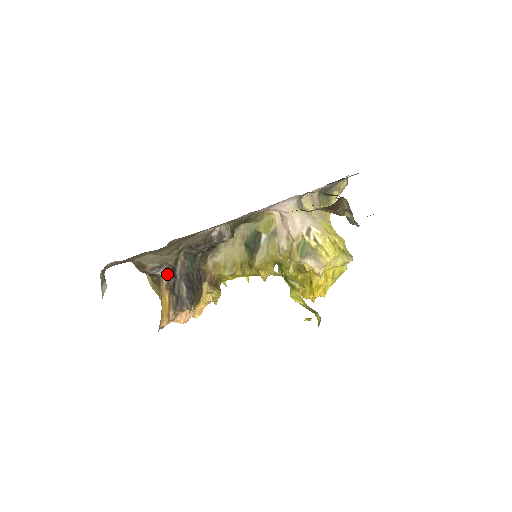
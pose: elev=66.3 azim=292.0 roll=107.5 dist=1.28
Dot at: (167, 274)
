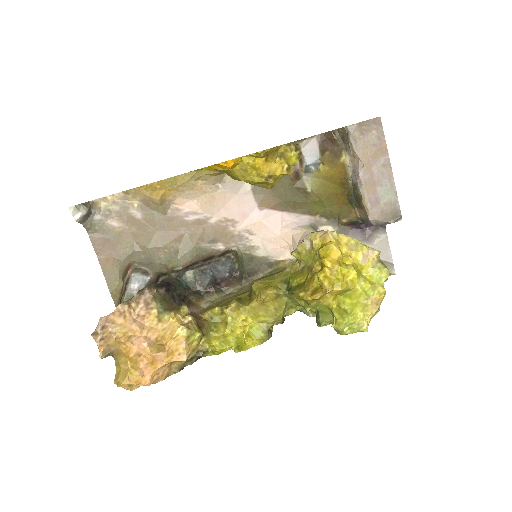
Dot at: (147, 286)
